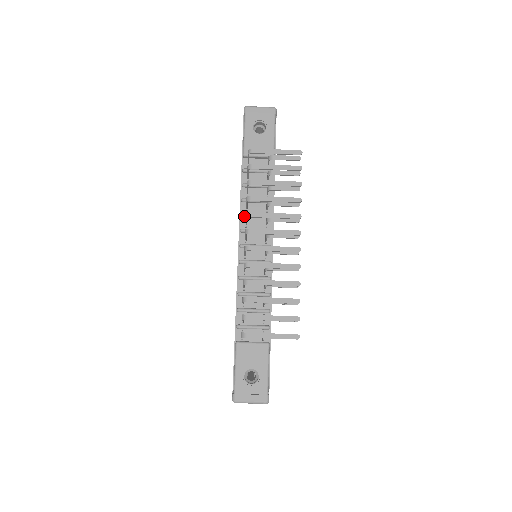
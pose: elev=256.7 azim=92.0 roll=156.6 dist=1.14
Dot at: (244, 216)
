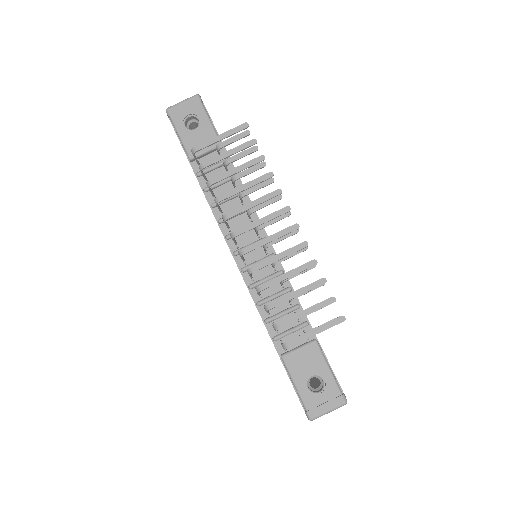
Dot at: (222, 221)
